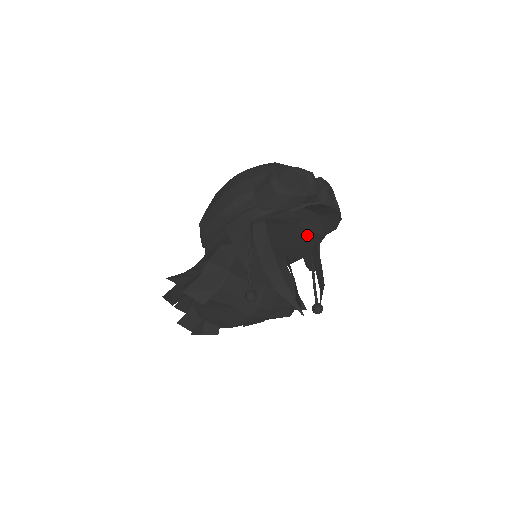
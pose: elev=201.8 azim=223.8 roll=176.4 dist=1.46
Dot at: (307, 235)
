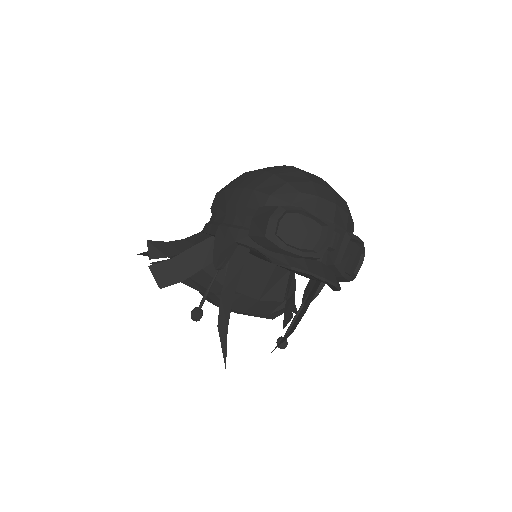
Dot at: (308, 274)
